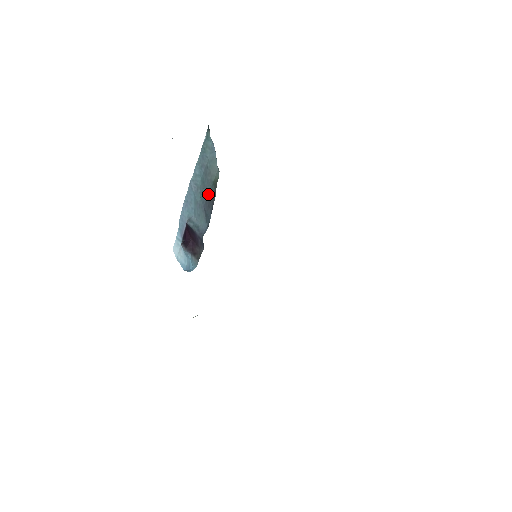
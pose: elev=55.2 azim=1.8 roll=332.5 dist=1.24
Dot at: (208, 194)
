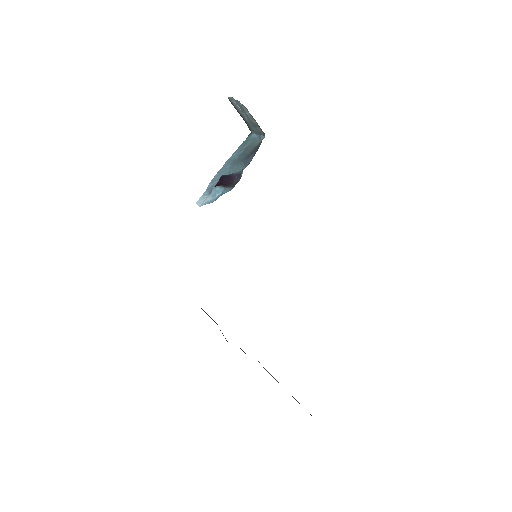
Dot at: (249, 154)
